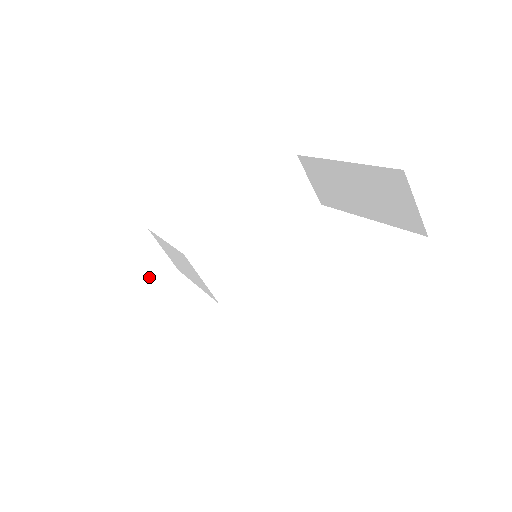
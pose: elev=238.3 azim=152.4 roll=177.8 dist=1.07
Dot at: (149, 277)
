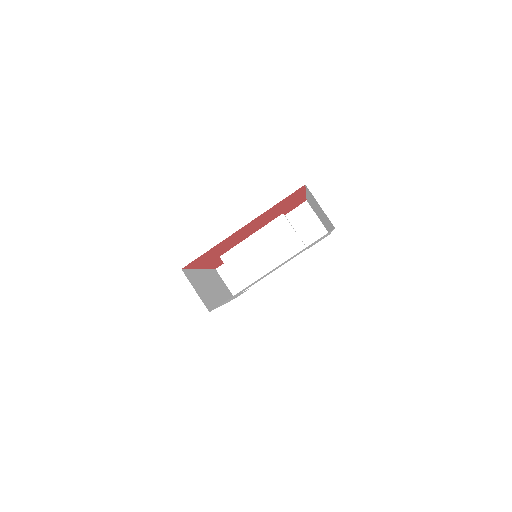
Dot at: (232, 291)
